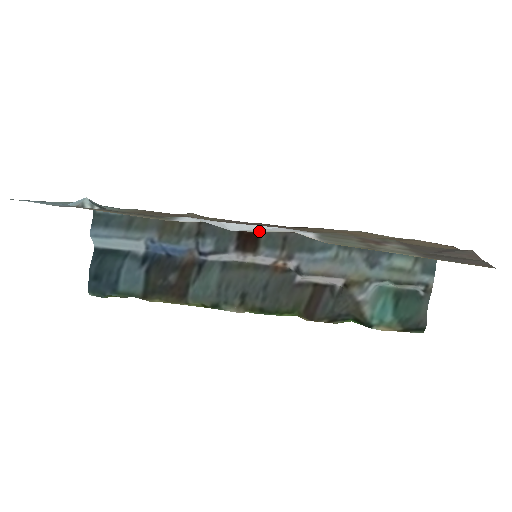
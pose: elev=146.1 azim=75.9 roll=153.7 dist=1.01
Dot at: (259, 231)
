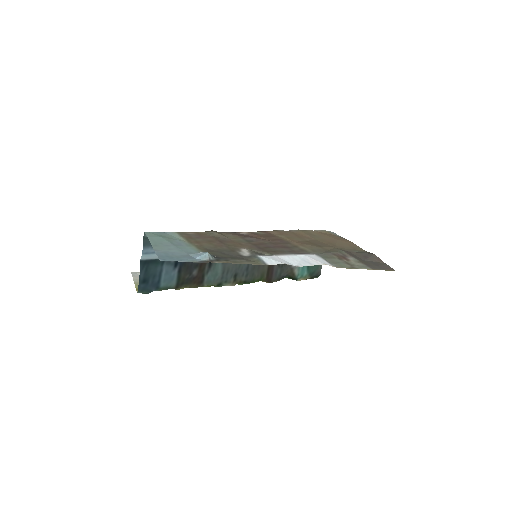
Dot at: (310, 265)
